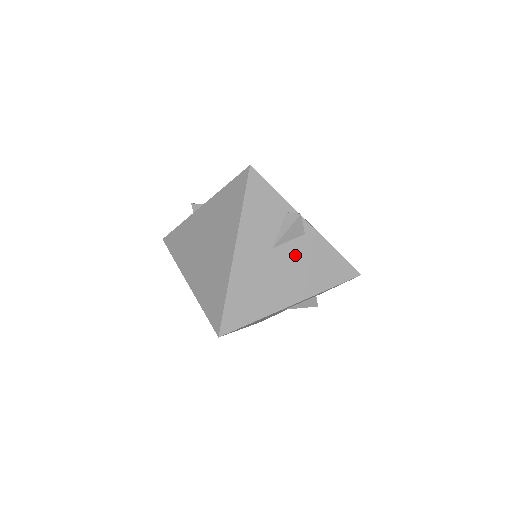
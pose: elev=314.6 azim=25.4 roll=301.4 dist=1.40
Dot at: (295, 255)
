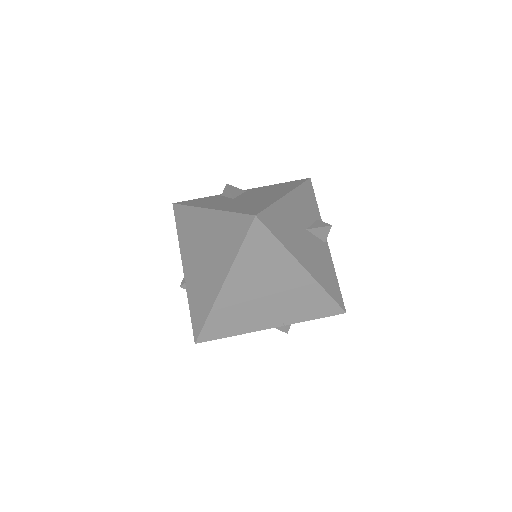
Dot at: (253, 194)
